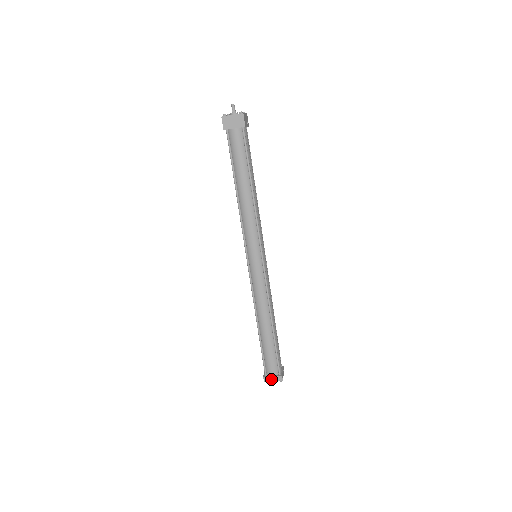
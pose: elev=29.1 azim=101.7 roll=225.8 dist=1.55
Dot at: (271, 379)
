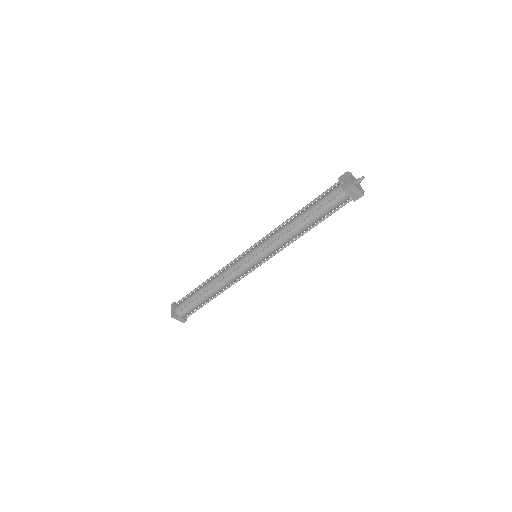
Dot at: (177, 318)
